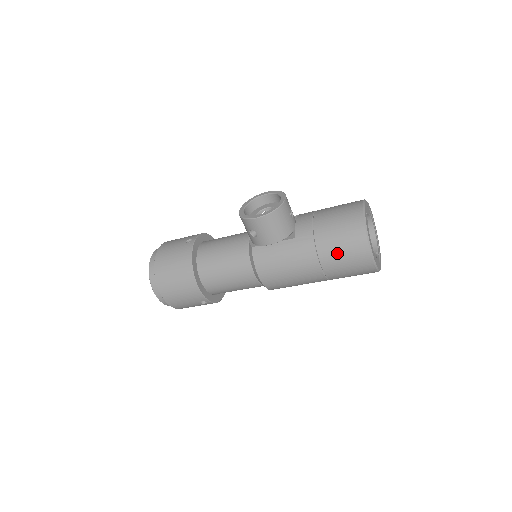
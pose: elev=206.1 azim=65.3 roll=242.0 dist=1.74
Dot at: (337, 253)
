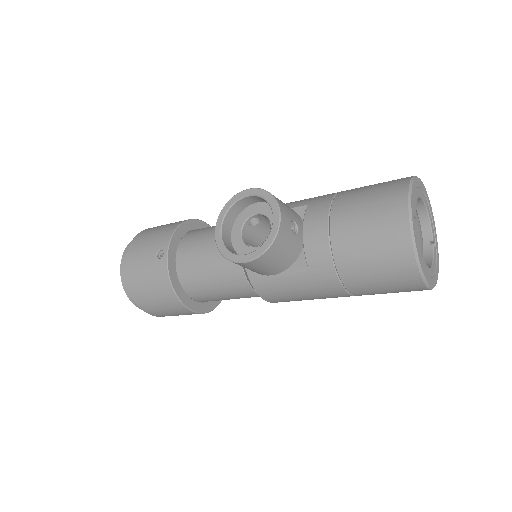
Dot at: (373, 286)
